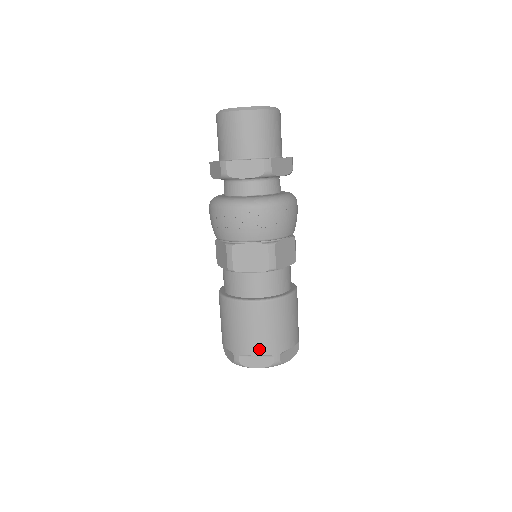
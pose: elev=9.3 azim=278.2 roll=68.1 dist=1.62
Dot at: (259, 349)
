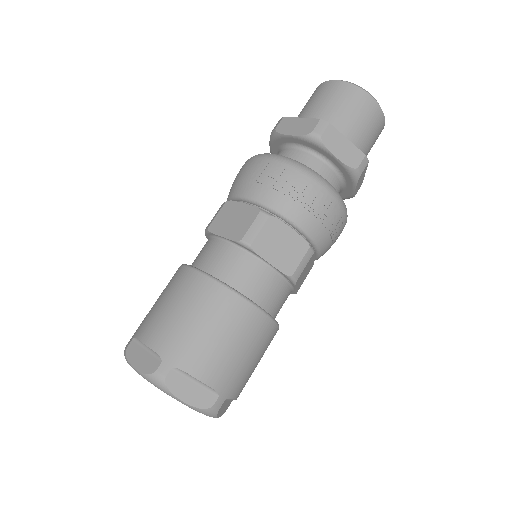
Dot at: (211, 373)
